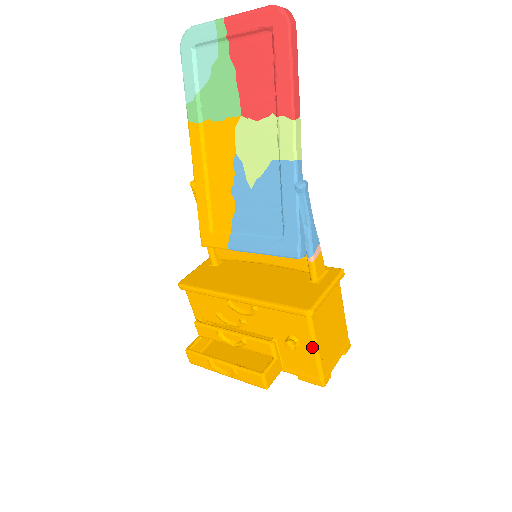
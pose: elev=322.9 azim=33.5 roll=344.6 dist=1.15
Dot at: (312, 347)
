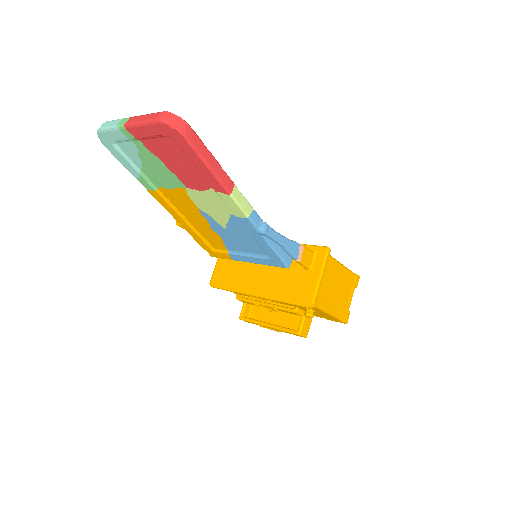
Dot at: (325, 313)
